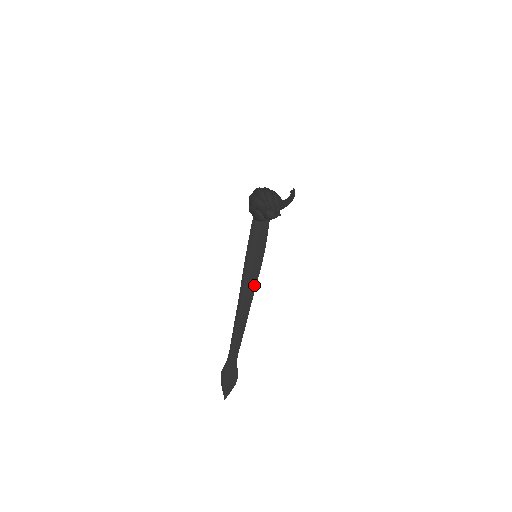
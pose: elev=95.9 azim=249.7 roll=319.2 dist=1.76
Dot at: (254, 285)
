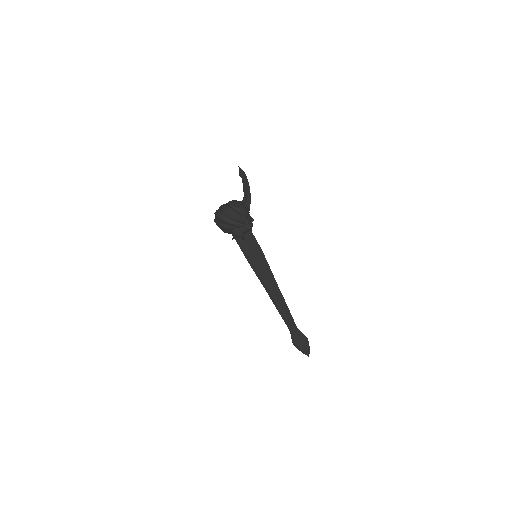
Dot at: (270, 274)
